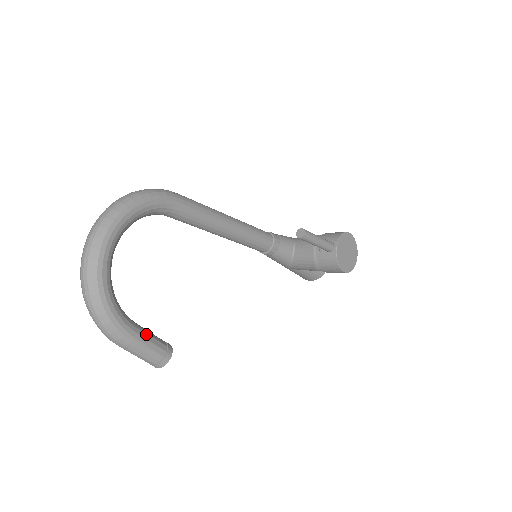
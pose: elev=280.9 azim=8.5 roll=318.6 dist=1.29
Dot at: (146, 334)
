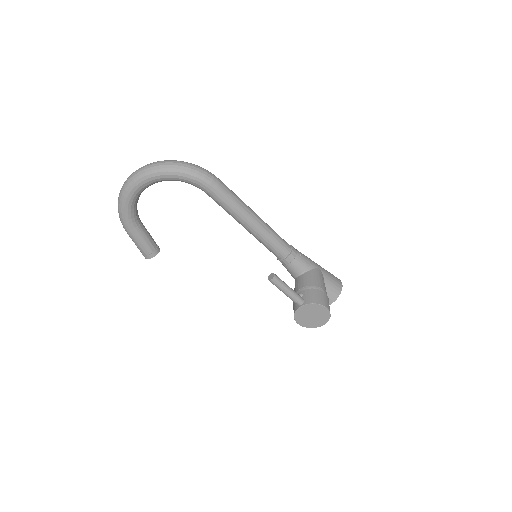
Dot at: (142, 238)
